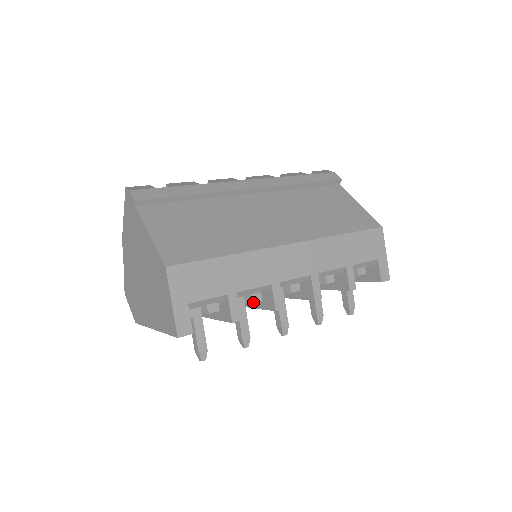
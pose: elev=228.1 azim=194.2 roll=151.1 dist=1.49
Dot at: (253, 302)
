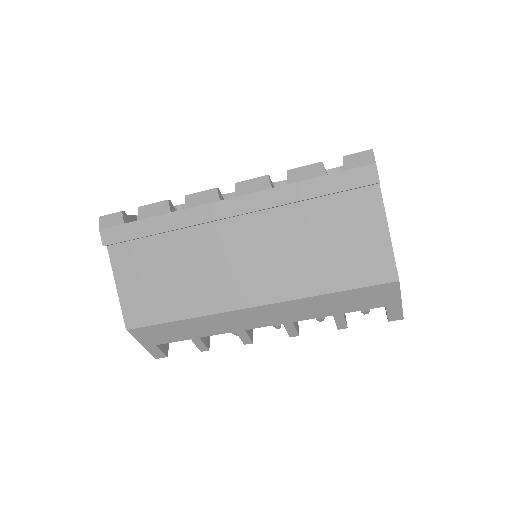
Dot at: occluded
